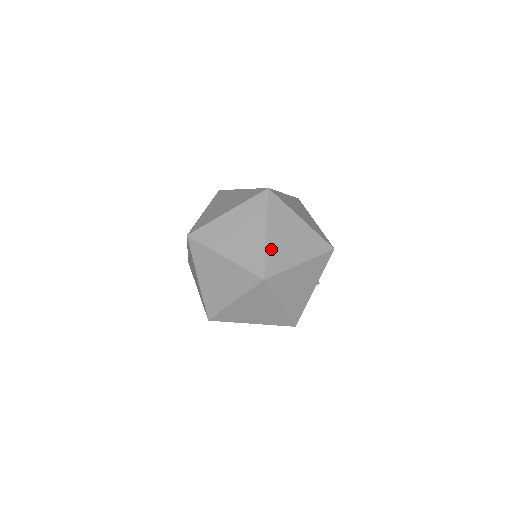
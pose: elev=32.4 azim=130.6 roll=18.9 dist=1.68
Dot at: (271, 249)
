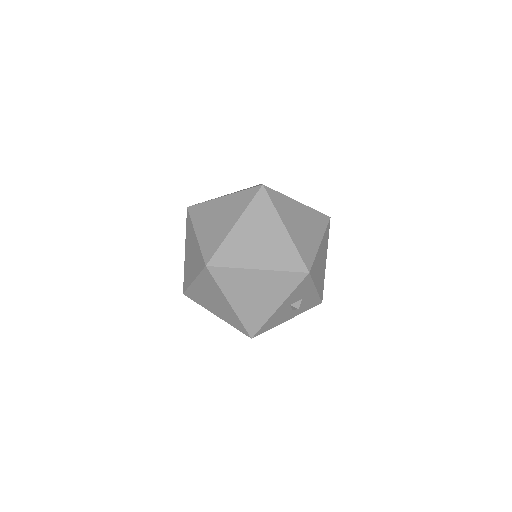
Dot at: (231, 241)
